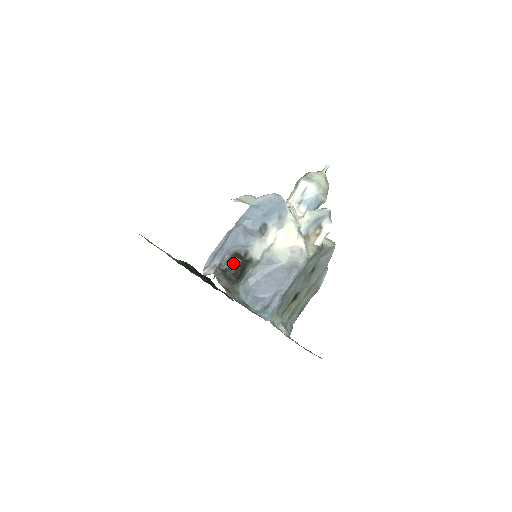
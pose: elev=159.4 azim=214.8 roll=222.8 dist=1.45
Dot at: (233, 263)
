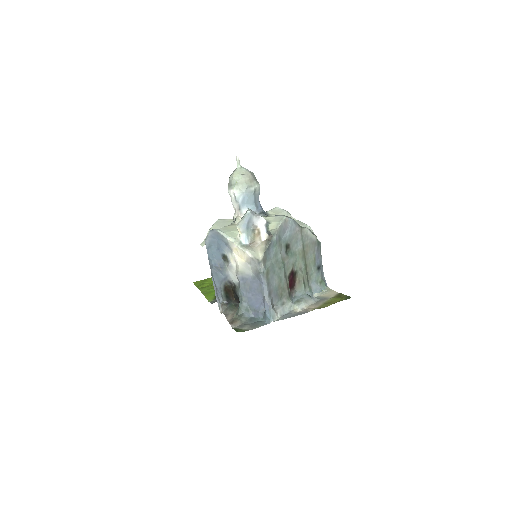
Dot at: (229, 294)
